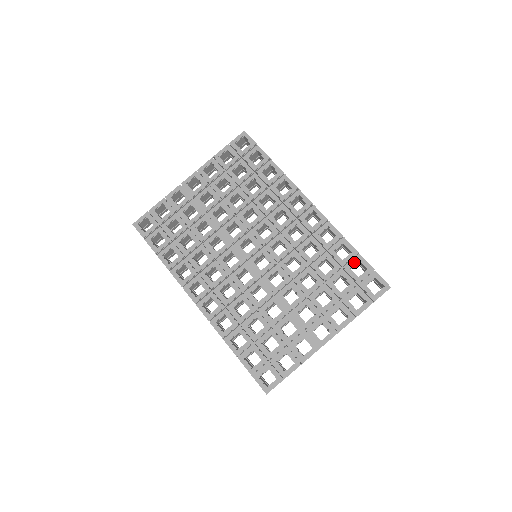
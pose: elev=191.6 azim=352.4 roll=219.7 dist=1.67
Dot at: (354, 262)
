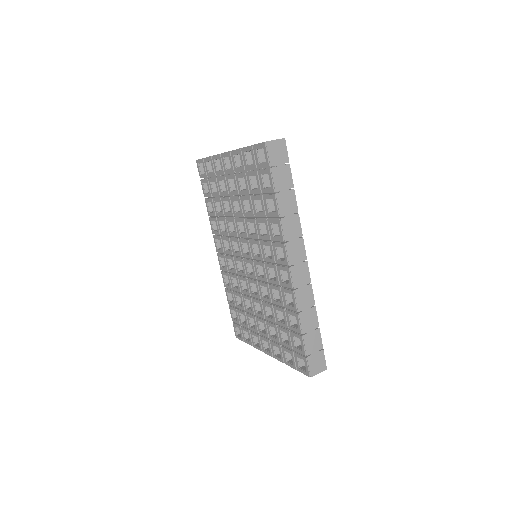
Dot at: (296, 336)
